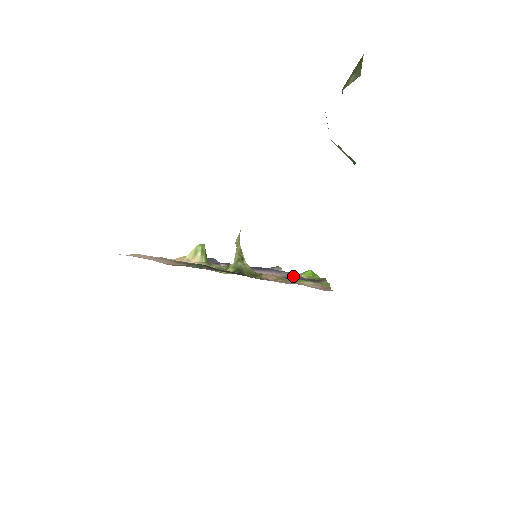
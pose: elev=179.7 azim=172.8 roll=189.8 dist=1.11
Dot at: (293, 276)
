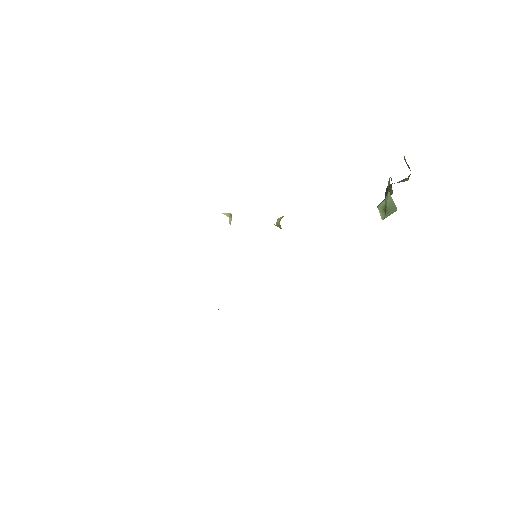
Dot at: occluded
